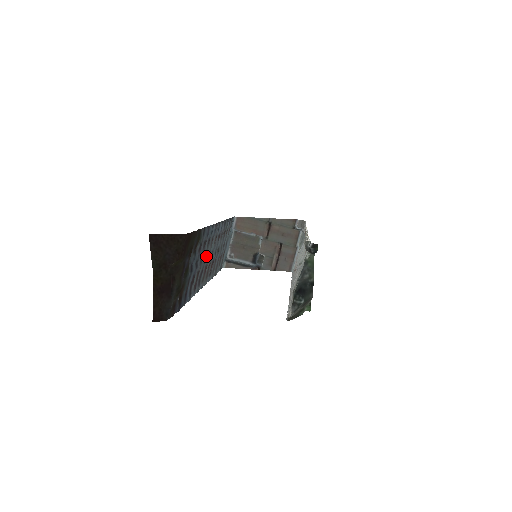
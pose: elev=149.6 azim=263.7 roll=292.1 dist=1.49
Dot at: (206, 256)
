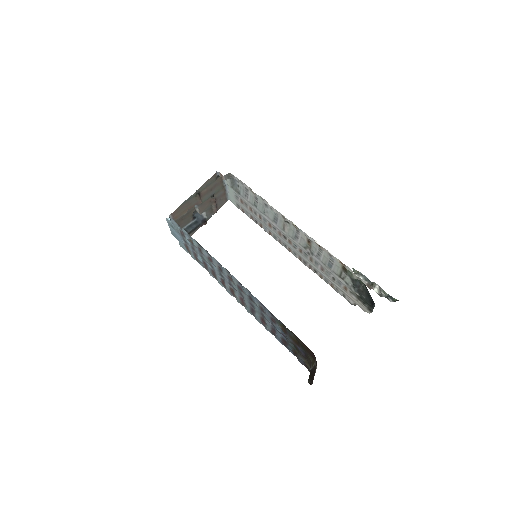
Dot at: (249, 302)
